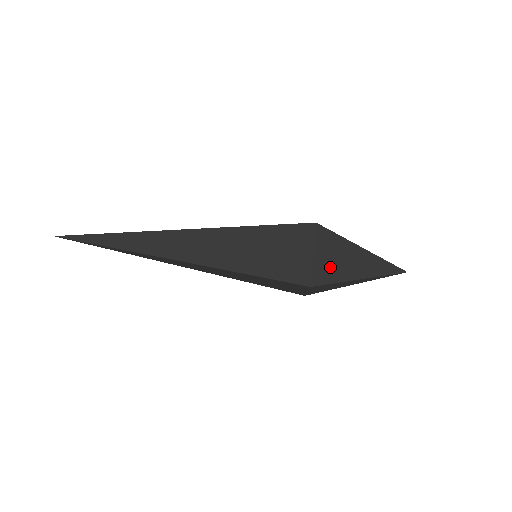
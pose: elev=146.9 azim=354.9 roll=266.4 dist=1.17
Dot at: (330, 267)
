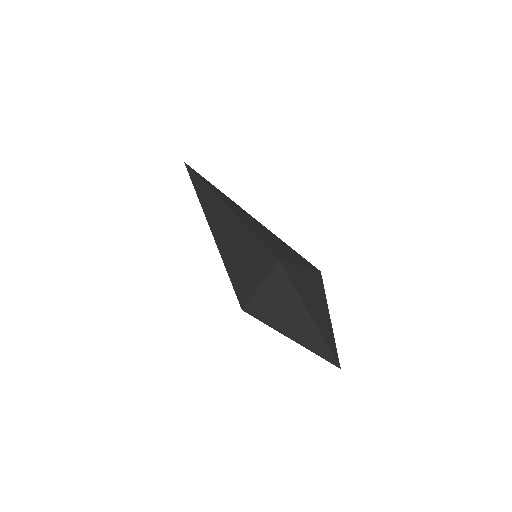
Dot at: (267, 306)
